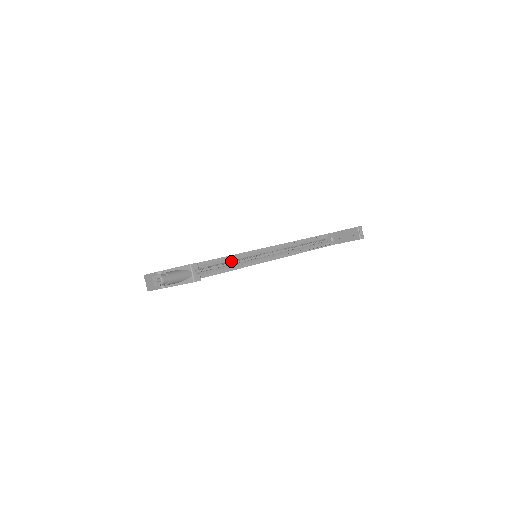
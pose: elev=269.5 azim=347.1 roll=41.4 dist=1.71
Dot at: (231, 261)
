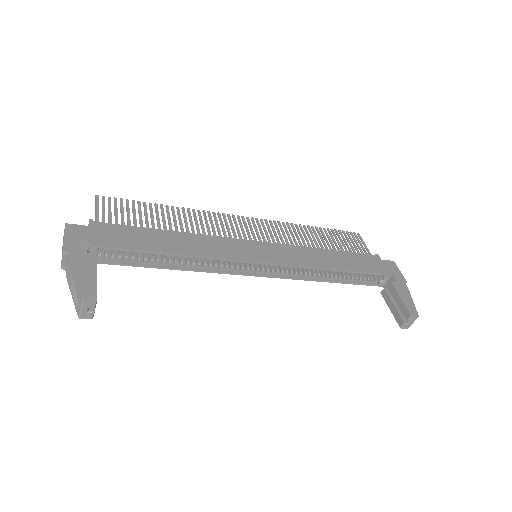
Dot at: occluded
